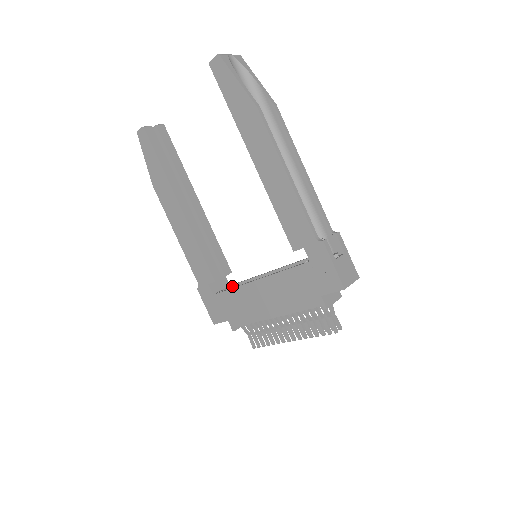
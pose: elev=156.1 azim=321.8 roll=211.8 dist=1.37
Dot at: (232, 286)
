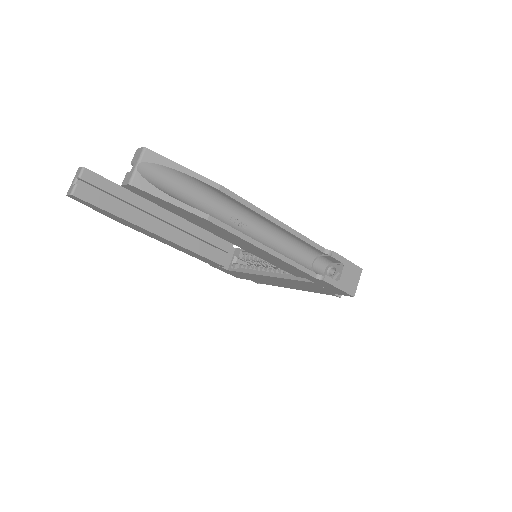
Dot at: (239, 255)
